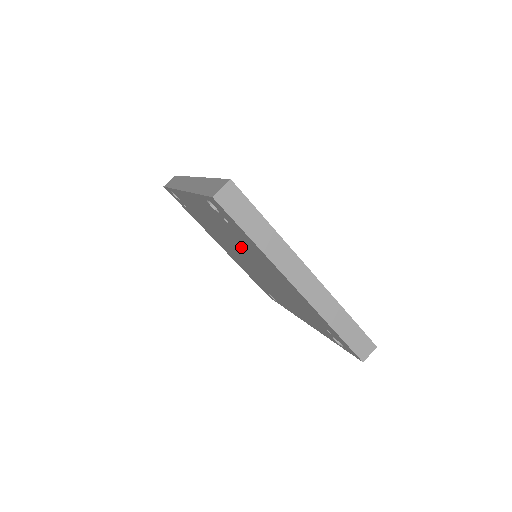
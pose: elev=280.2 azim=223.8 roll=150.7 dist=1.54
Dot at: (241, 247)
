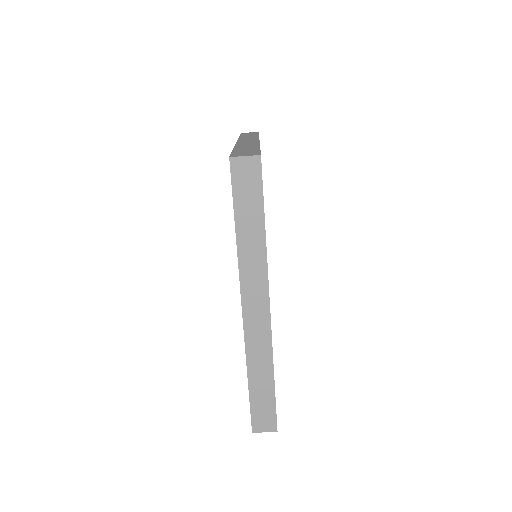
Dot at: occluded
